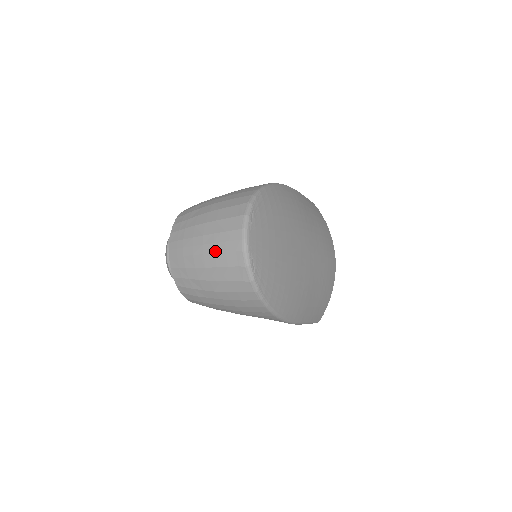
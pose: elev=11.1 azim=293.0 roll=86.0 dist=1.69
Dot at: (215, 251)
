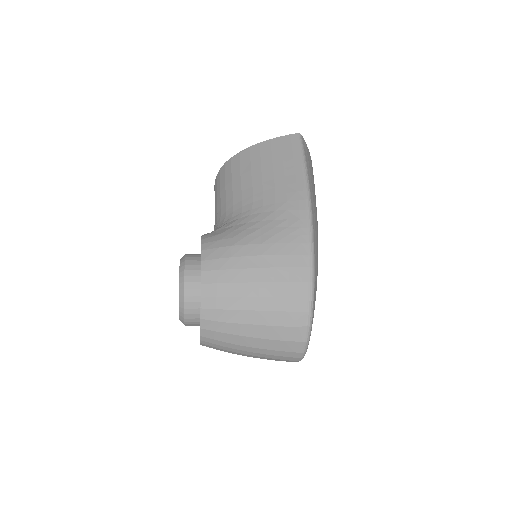
Dot at: (267, 357)
